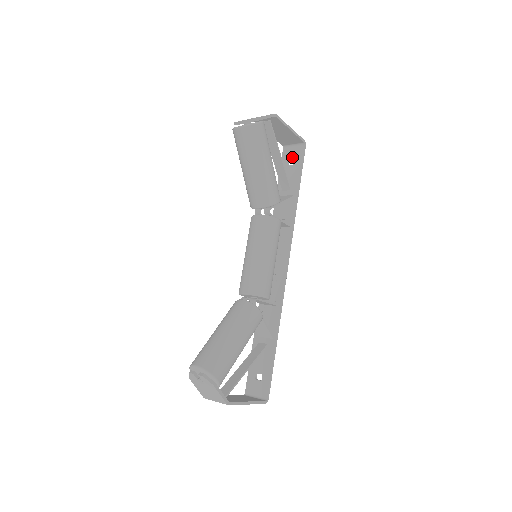
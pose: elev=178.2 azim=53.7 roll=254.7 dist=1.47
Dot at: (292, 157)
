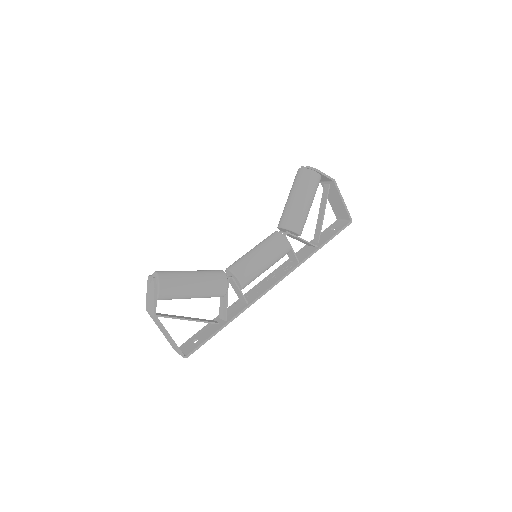
Dot at: (336, 226)
